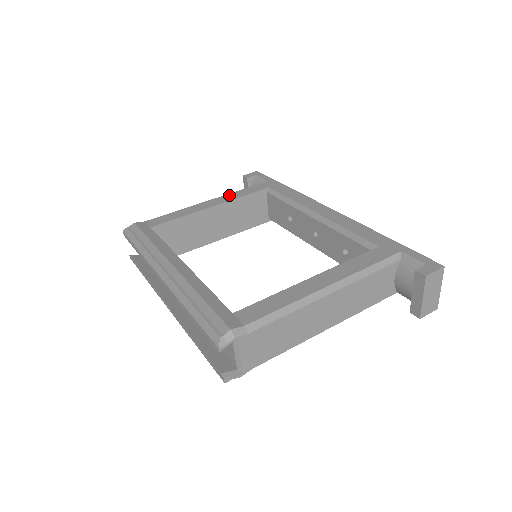
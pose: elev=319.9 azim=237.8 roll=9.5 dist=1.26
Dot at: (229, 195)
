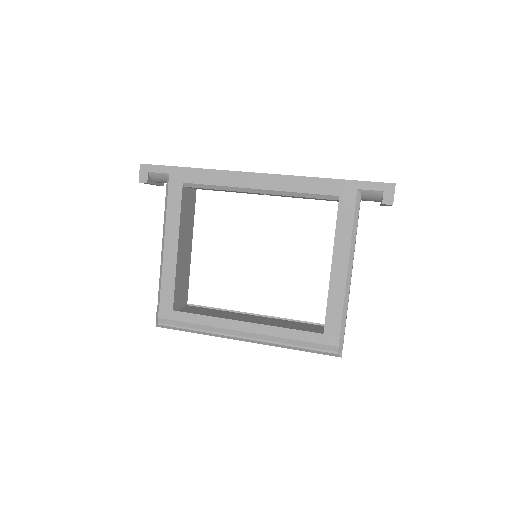
Dot at: (169, 223)
